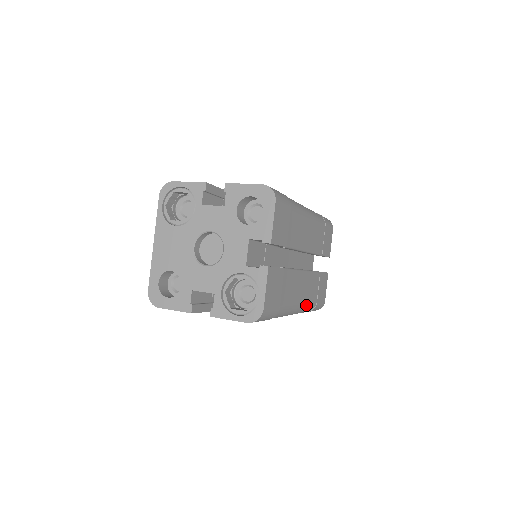
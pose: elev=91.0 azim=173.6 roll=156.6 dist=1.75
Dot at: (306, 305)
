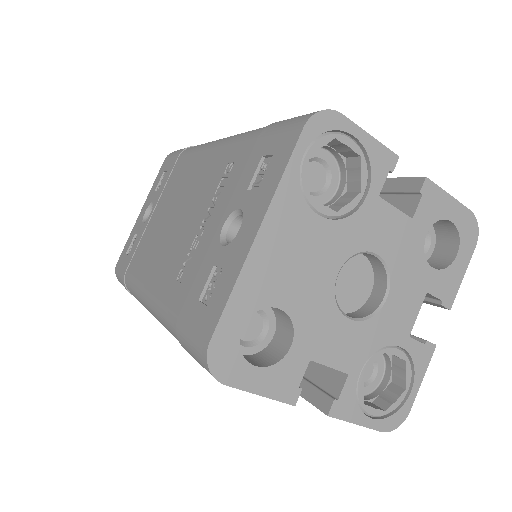
Dot at: occluded
